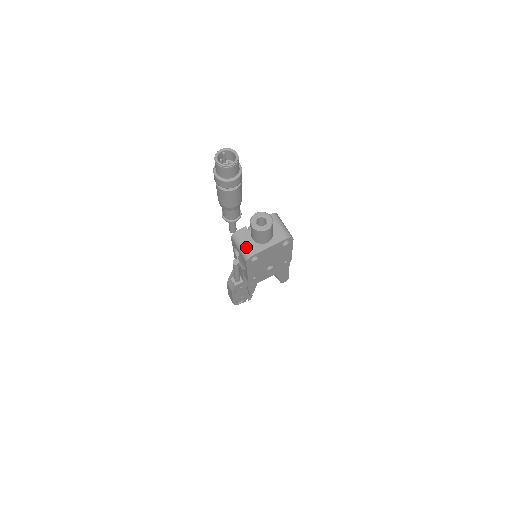
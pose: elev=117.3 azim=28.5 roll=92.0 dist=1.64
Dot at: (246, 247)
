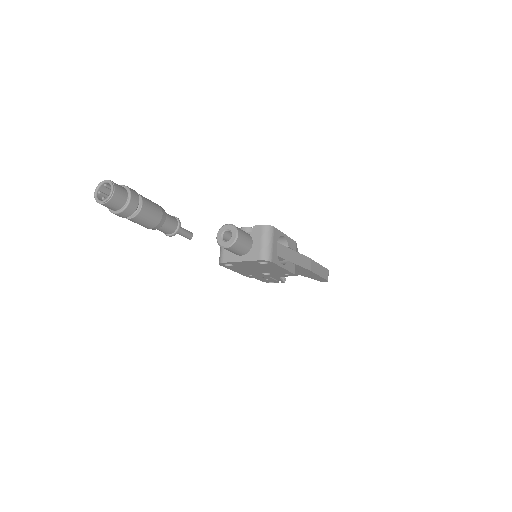
Dot at: (222, 251)
